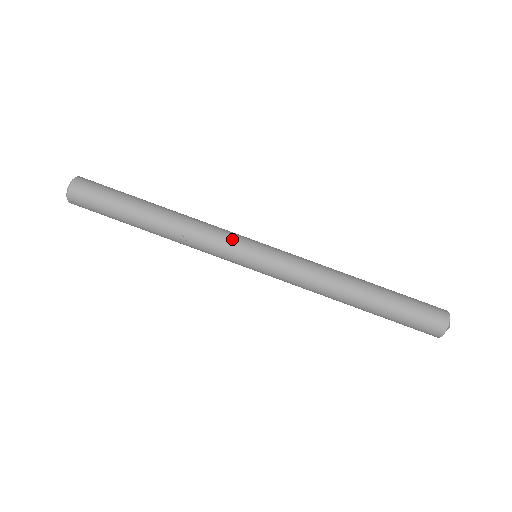
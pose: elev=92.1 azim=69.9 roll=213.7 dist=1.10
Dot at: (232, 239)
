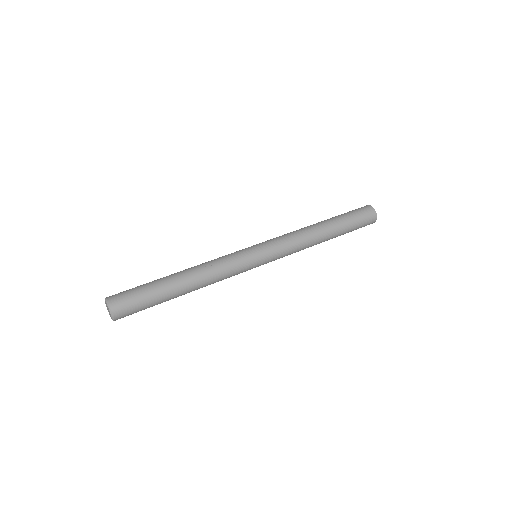
Dot at: (234, 252)
